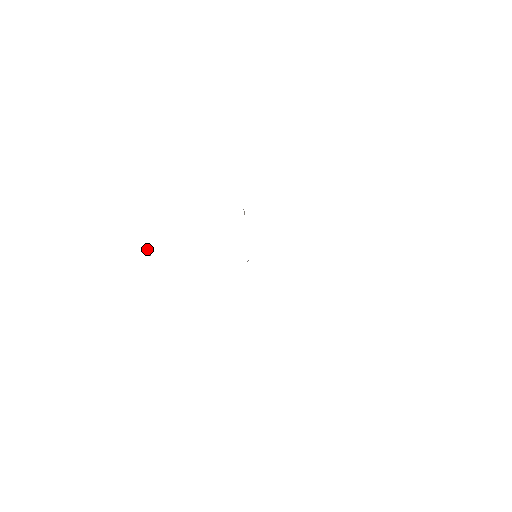
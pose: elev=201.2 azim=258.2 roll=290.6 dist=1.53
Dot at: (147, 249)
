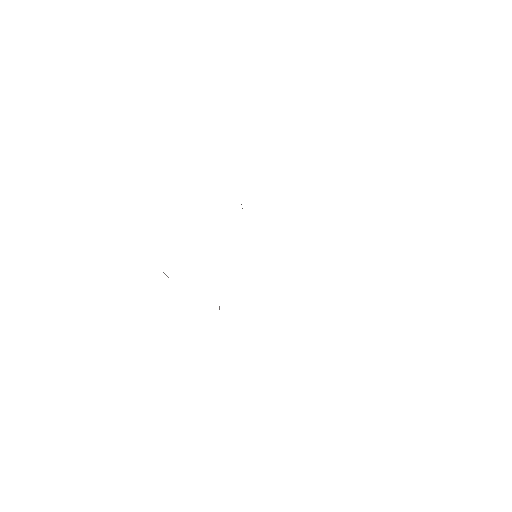
Dot at: (167, 276)
